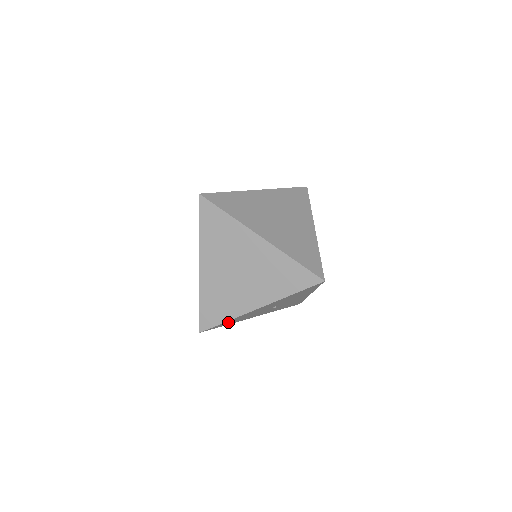
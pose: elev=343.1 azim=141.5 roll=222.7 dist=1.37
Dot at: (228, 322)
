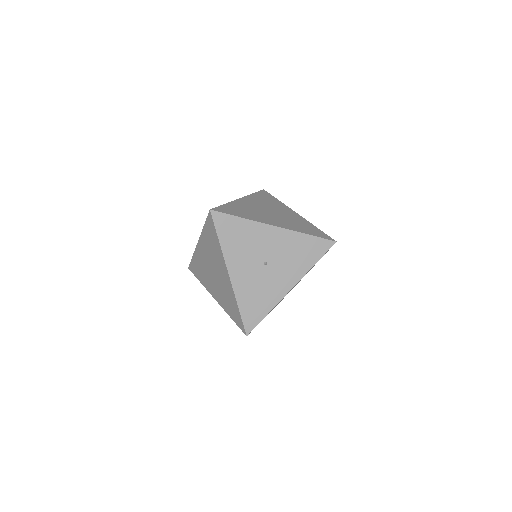
Dot at: (234, 228)
